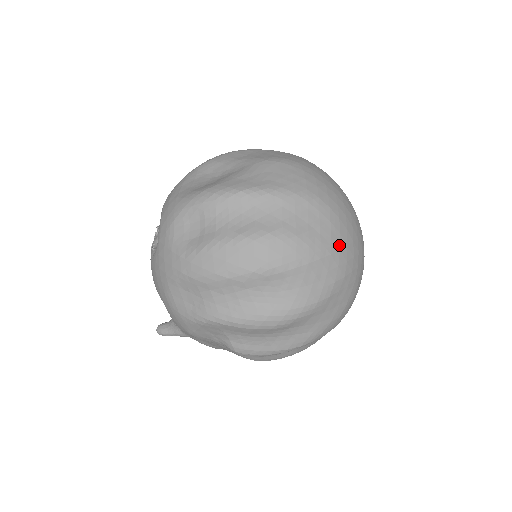
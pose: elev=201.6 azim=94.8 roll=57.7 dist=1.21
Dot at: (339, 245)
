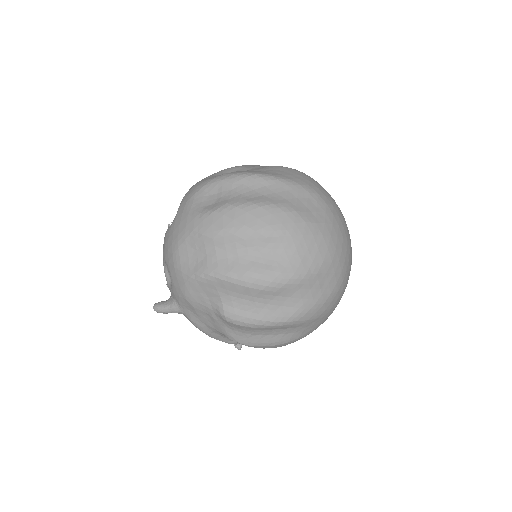
Dot at: (330, 232)
